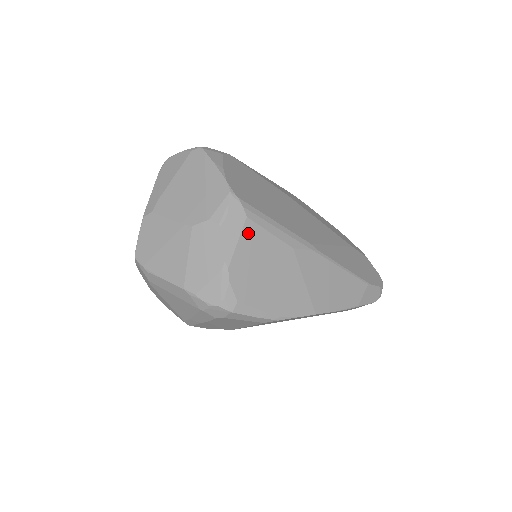
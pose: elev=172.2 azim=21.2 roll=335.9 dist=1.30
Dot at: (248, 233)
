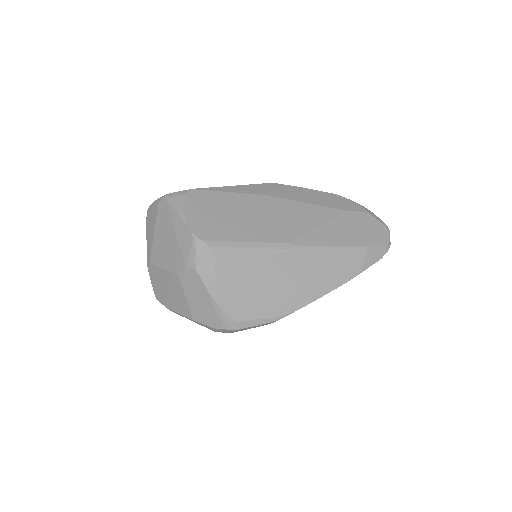
Dot at: (222, 266)
